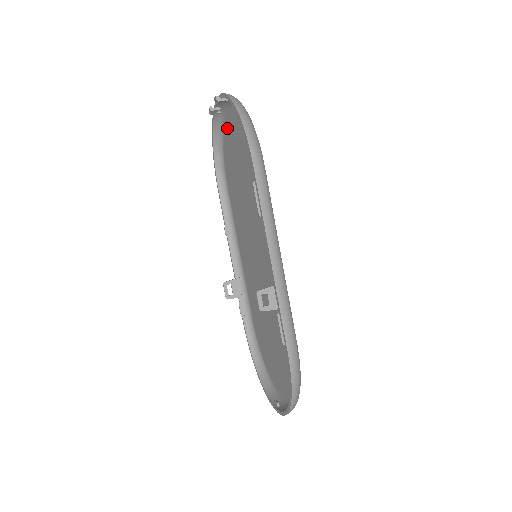
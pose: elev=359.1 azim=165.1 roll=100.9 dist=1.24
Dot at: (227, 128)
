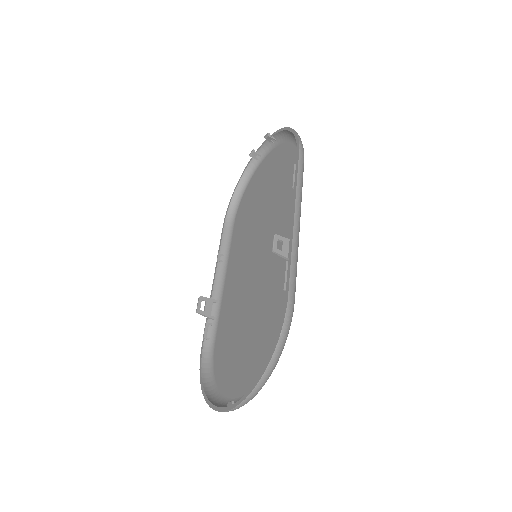
Dot at: (259, 170)
